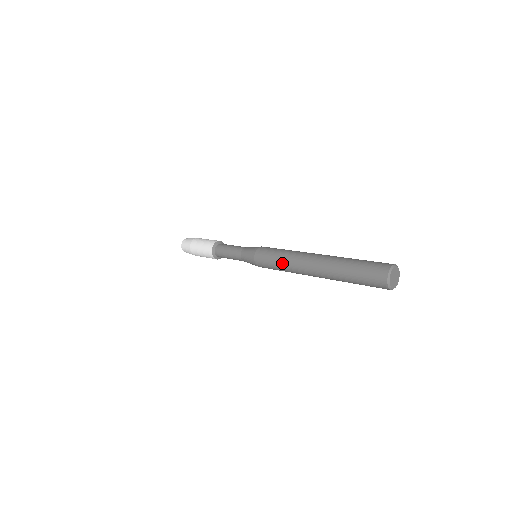
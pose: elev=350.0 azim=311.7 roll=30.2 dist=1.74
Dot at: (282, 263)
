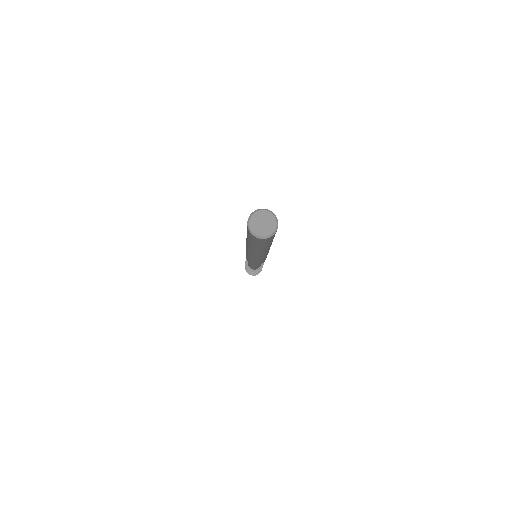
Dot at: occluded
